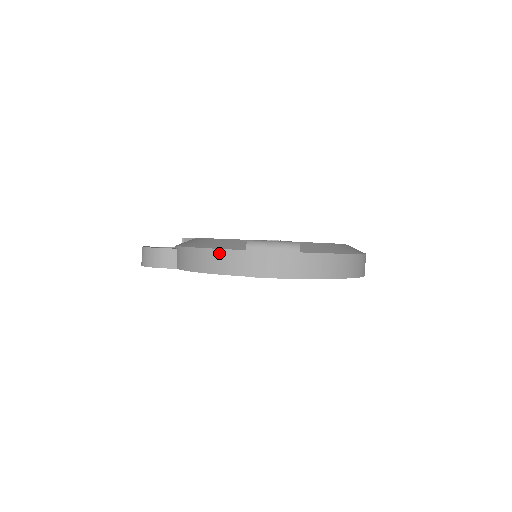
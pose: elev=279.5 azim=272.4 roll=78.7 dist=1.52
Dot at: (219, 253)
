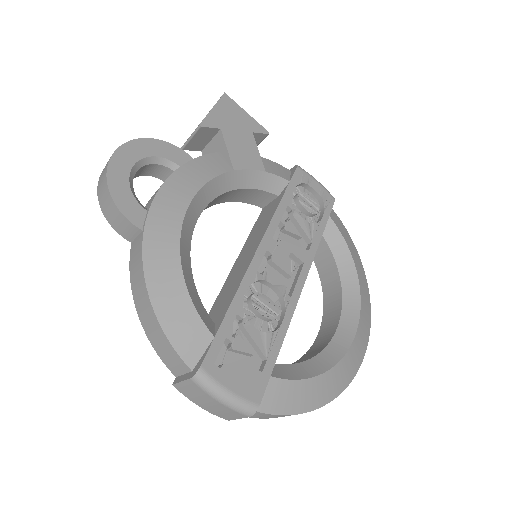
Dot at: (163, 338)
